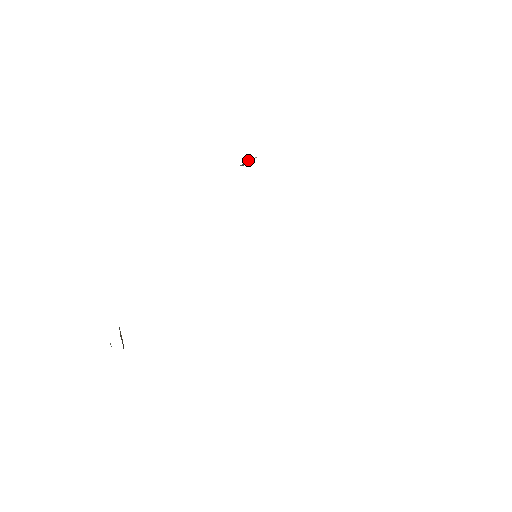
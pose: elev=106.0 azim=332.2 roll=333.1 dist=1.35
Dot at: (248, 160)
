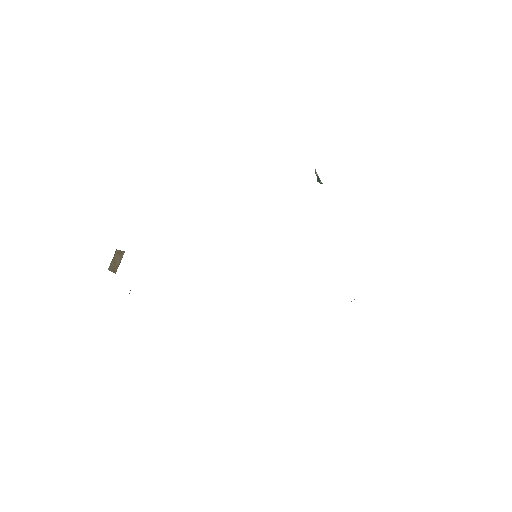
Dot at: (315, 172)
